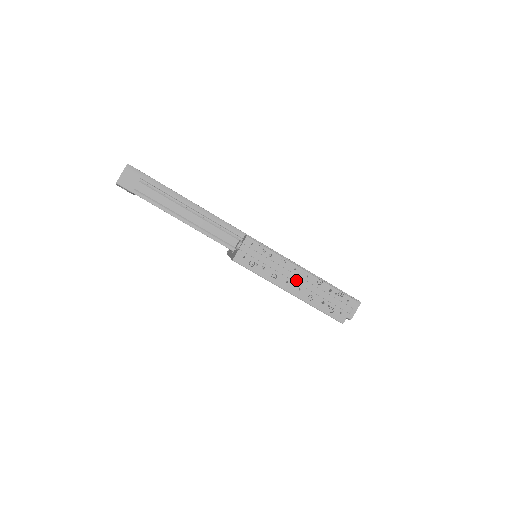
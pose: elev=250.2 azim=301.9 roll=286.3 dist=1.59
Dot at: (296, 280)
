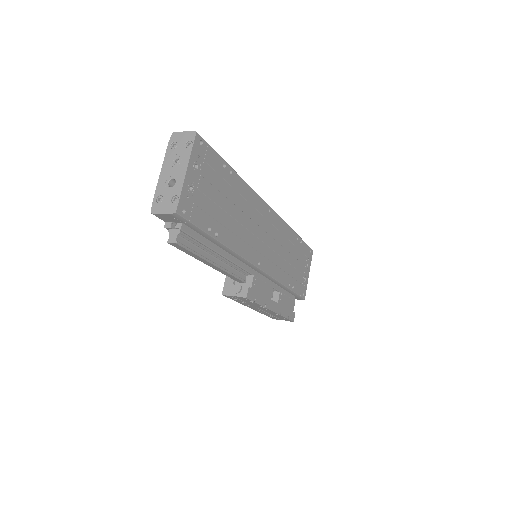
Dot at: (262, 309)
